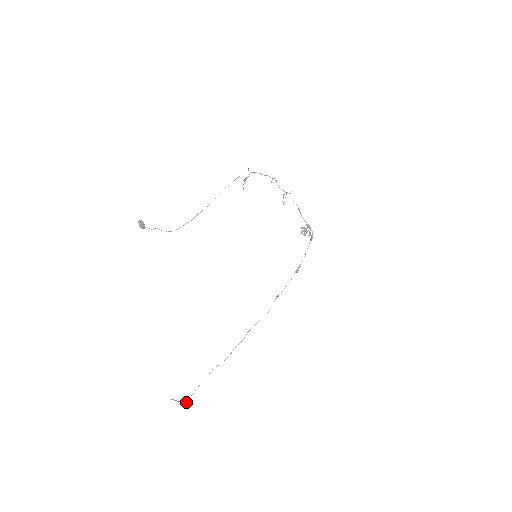
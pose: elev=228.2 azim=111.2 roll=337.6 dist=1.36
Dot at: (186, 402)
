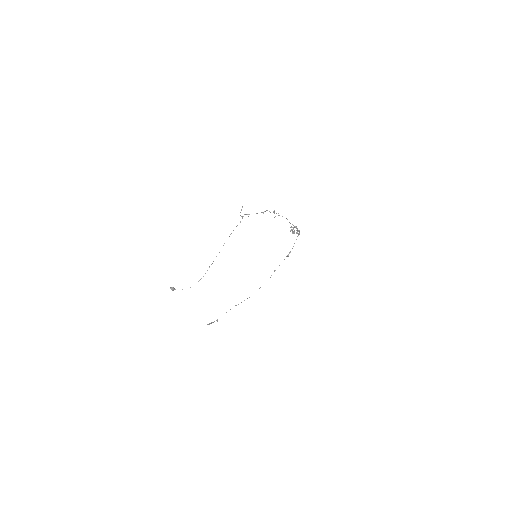
Dot at: (217, 321)
